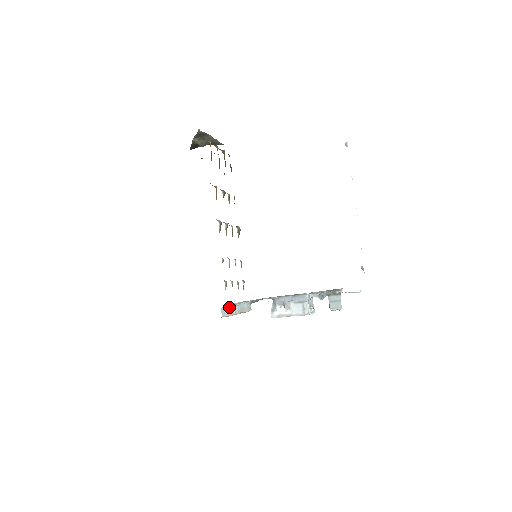
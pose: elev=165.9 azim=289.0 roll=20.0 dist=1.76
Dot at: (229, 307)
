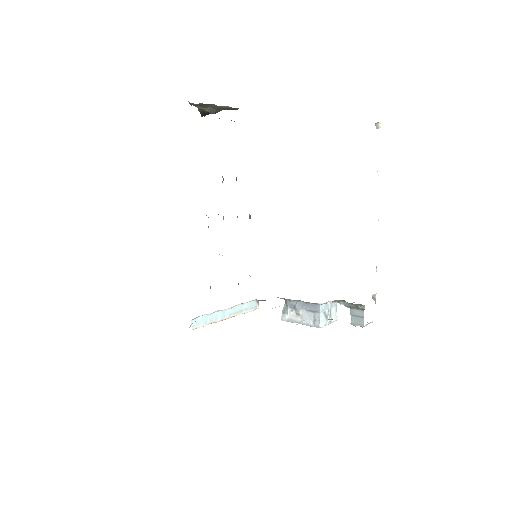
Dot at: (210, 315)
